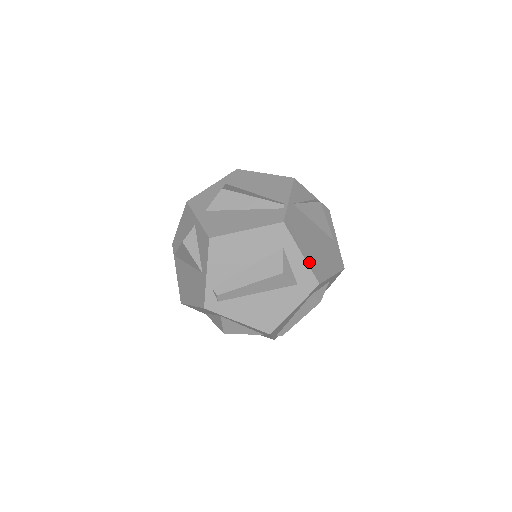
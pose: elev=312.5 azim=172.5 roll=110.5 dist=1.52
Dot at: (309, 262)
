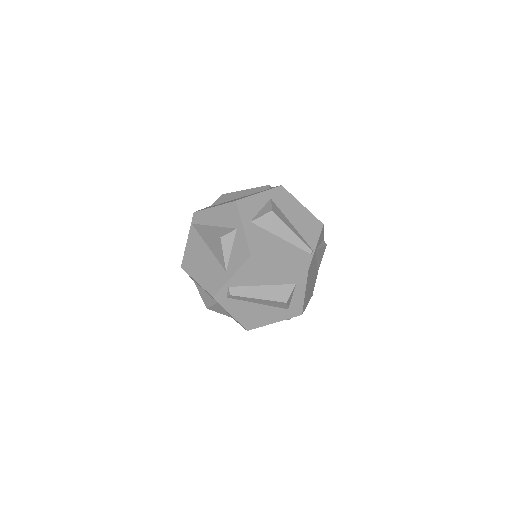
Dot at: (305, 298)
